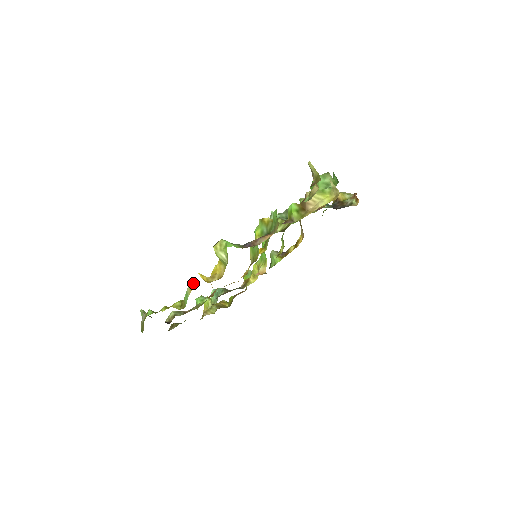
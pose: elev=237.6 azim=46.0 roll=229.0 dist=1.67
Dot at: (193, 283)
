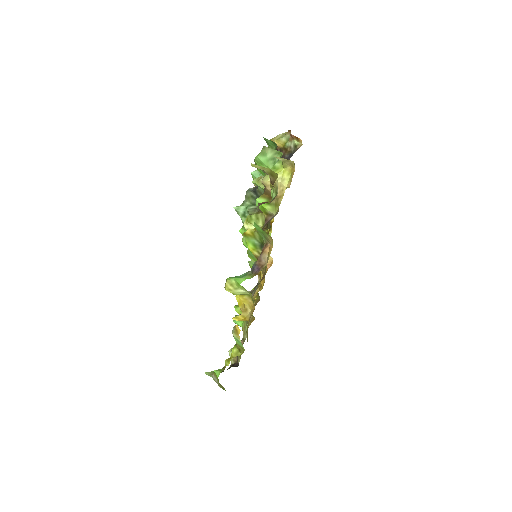
Dot at: (234, 328)
